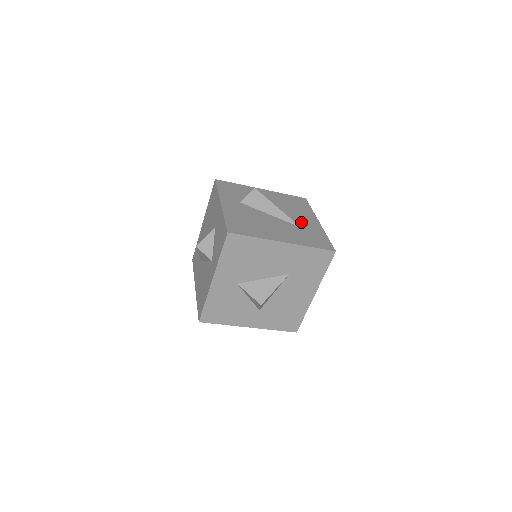
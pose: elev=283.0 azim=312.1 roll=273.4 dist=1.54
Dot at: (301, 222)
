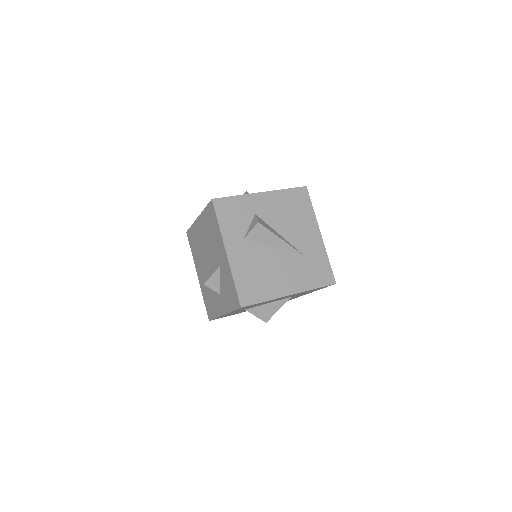
Dot at: (304, 245)
